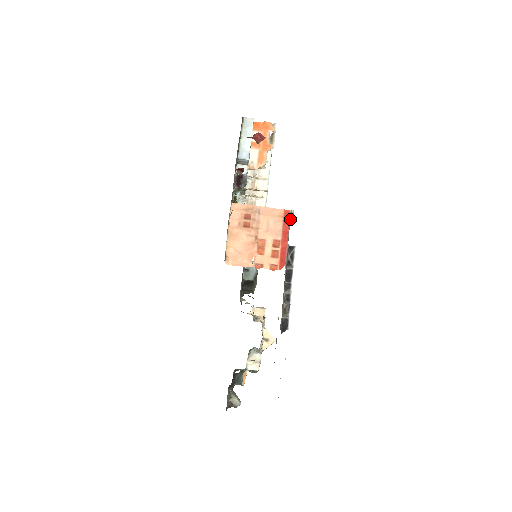
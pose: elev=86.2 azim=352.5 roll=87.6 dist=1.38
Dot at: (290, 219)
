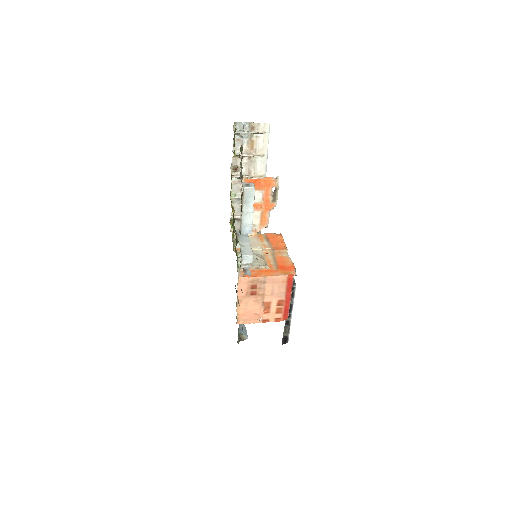
Dot at: occluded
